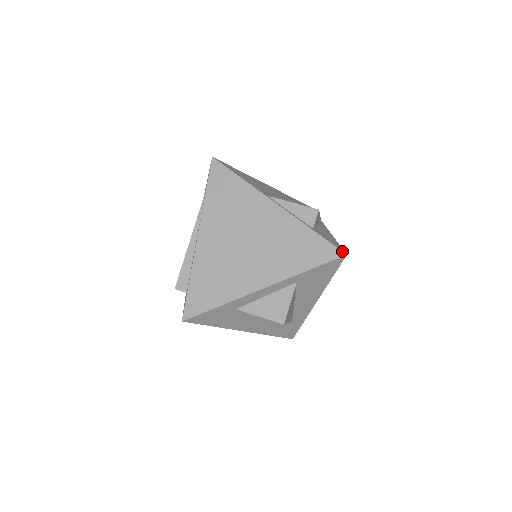
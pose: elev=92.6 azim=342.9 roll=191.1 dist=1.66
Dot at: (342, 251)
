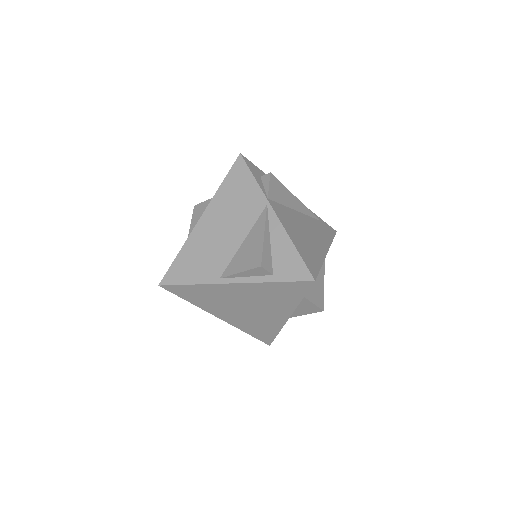
Dot at: (309, 281)
